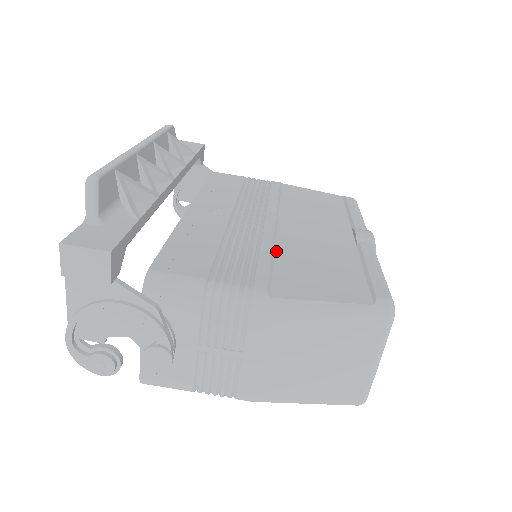
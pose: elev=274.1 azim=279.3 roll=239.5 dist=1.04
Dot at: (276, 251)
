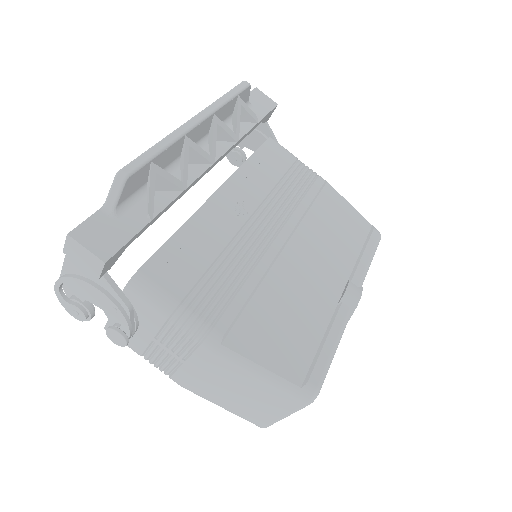
Dot at: (261, 285)
